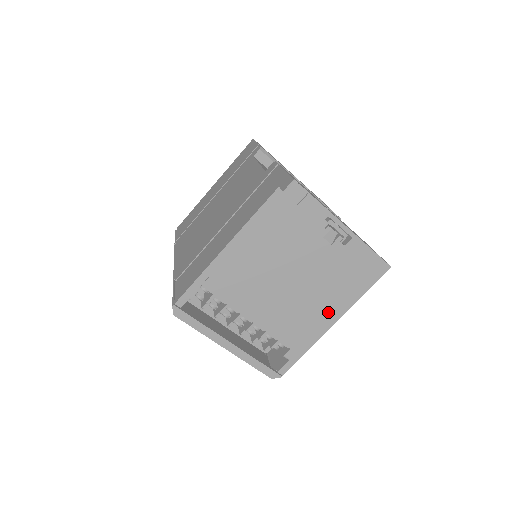
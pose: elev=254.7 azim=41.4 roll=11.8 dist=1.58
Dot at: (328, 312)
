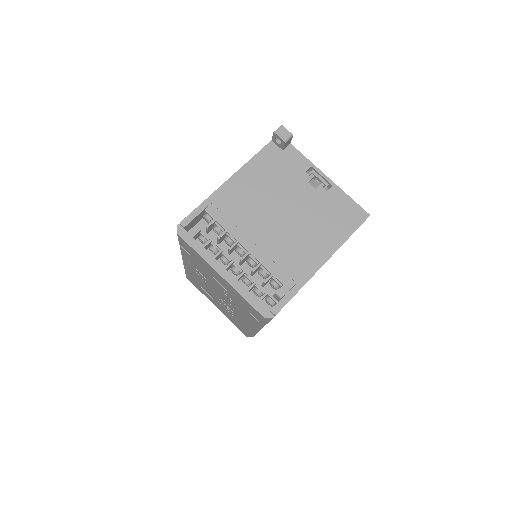
Dot at: (317, 251)
